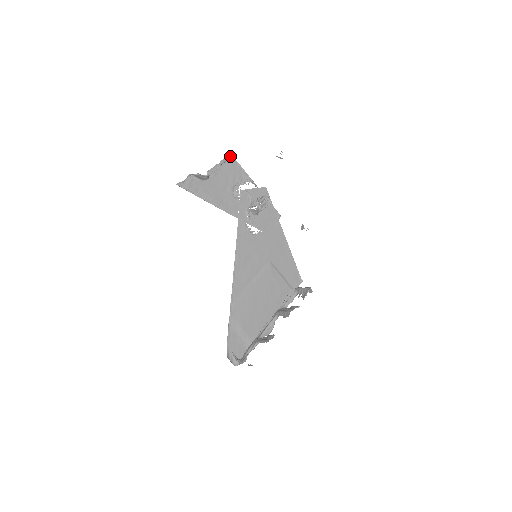
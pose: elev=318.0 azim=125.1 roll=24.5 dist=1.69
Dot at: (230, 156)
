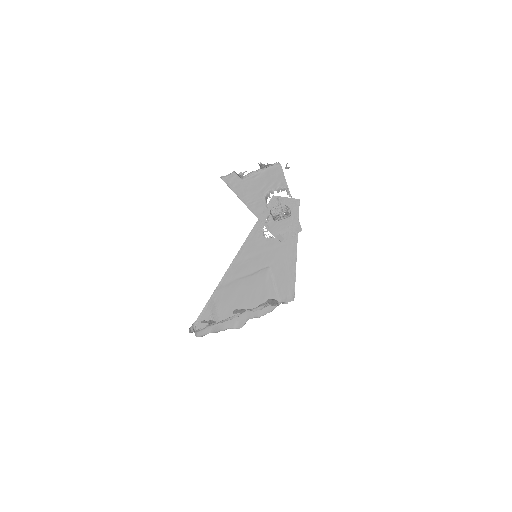
Dot at: (275, 164)
